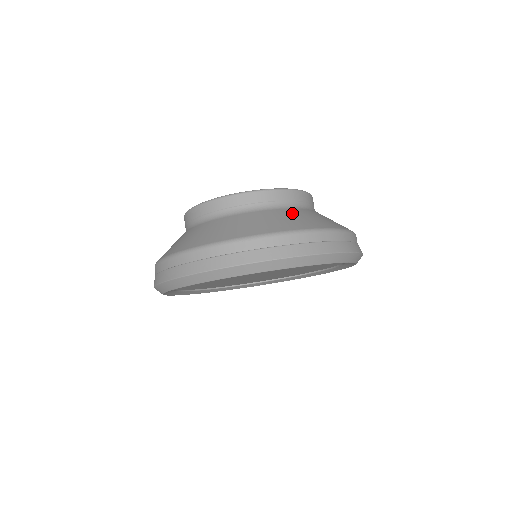
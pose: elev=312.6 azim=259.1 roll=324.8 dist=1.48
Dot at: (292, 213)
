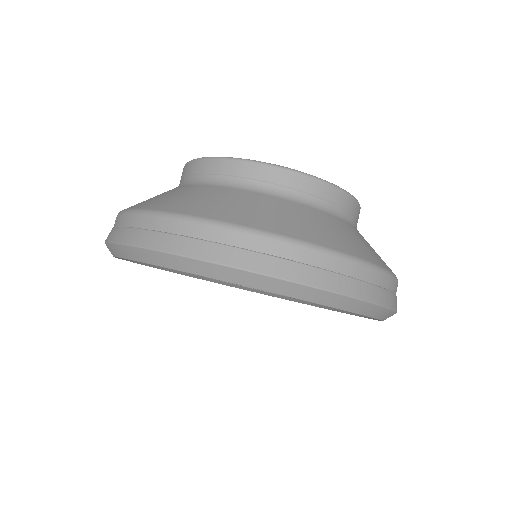
Dot at: (226, 194)
